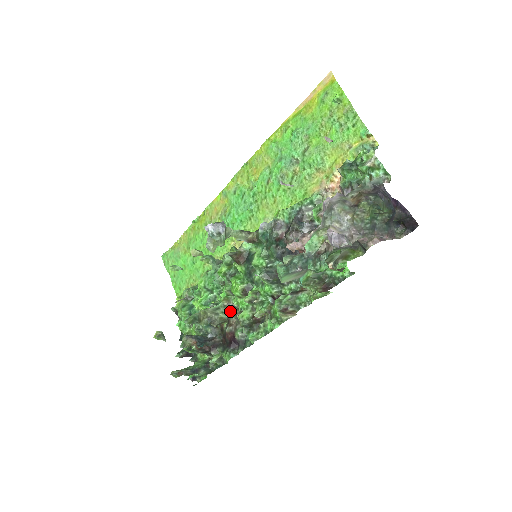
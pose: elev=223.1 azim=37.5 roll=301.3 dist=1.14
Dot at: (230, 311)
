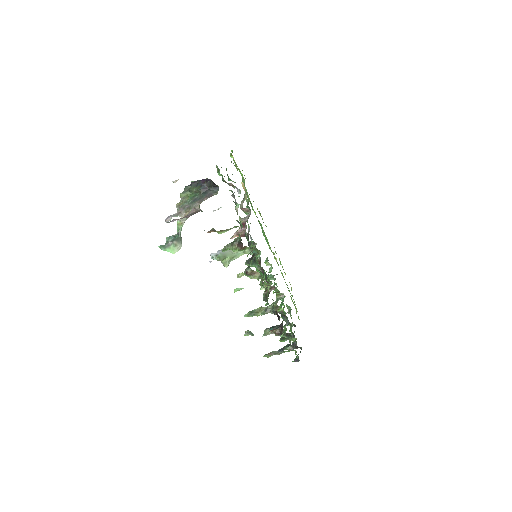
Dot at: occluded
